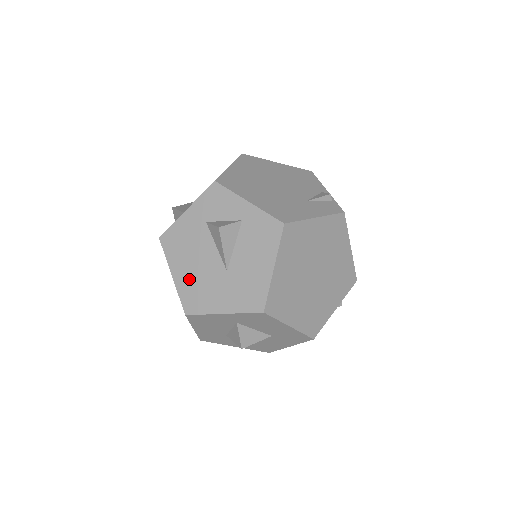
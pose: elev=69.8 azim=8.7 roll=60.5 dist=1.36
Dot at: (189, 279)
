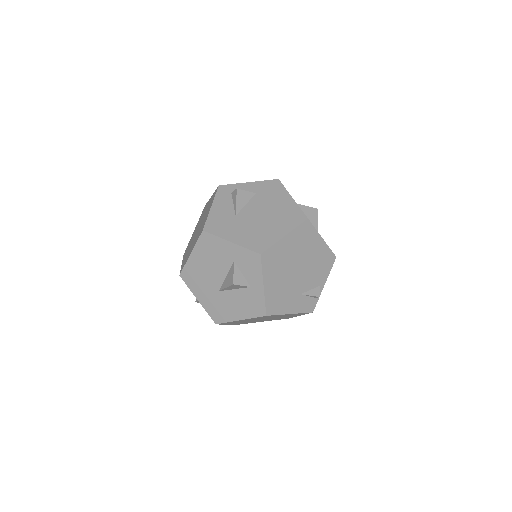
Dot at: (198, 267)
